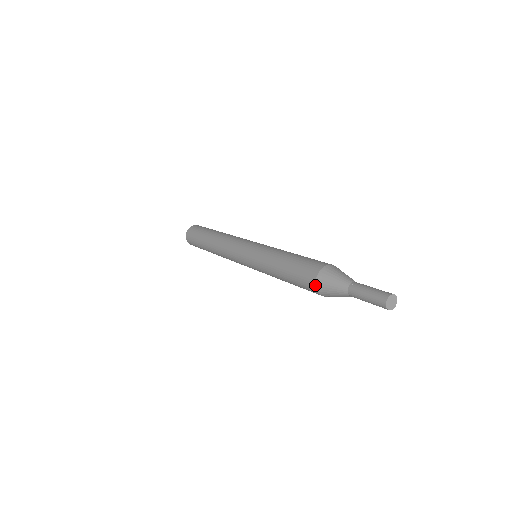
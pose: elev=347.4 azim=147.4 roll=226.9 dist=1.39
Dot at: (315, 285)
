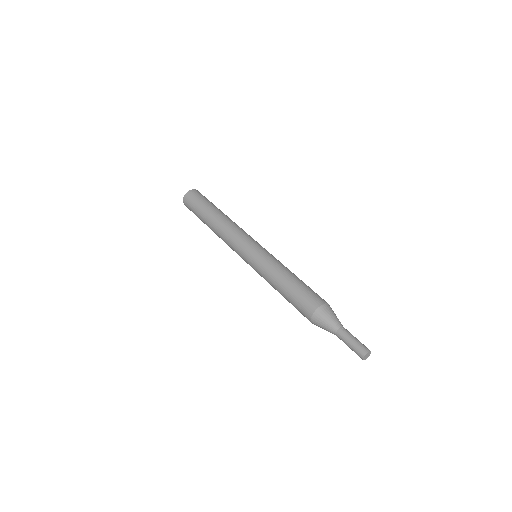
Dot at: (312, 323)
